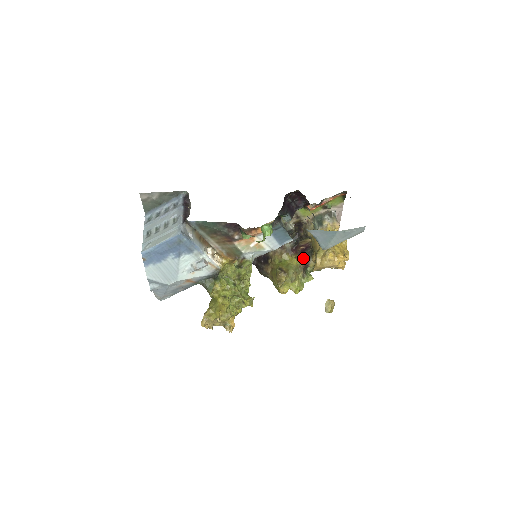
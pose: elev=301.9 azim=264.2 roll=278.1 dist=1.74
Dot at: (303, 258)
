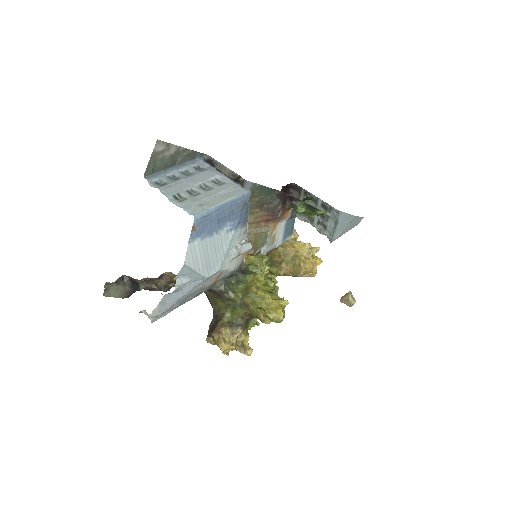
Dot at: occluded
